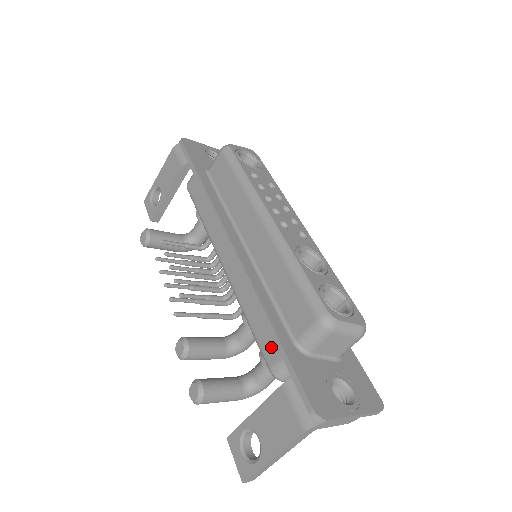
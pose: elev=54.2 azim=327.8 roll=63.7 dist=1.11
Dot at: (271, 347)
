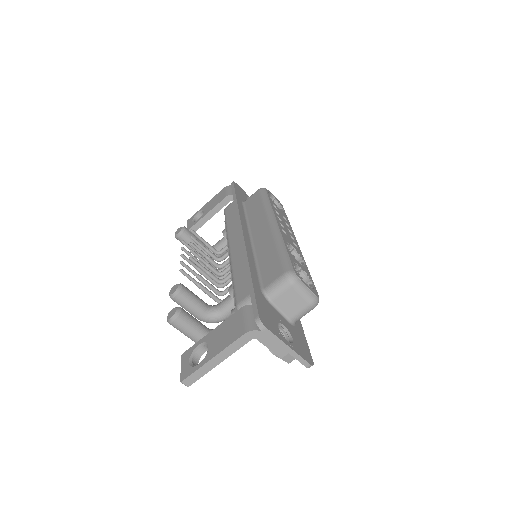
Dot at: (244, 290)
